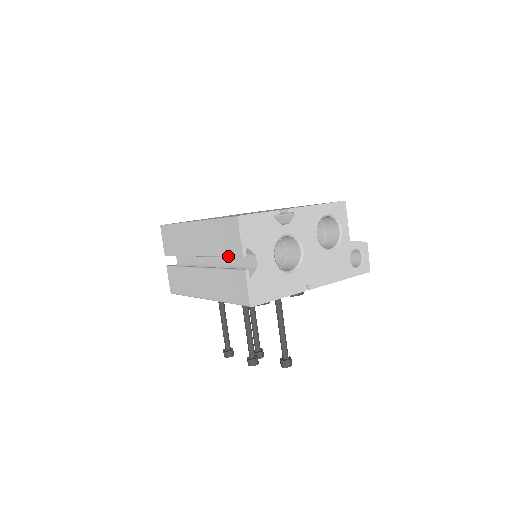
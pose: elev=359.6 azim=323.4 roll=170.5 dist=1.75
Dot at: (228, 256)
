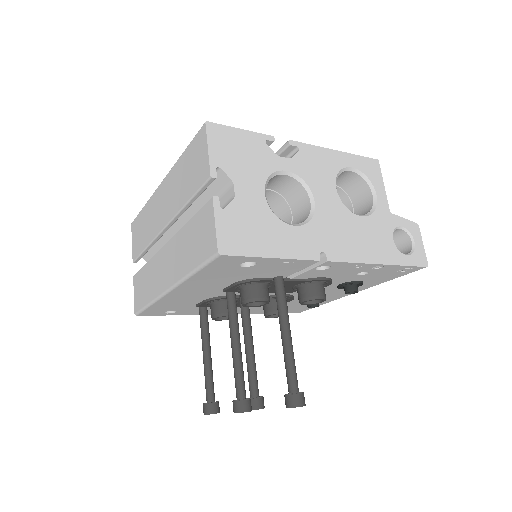
Dot at: (194, 194)
